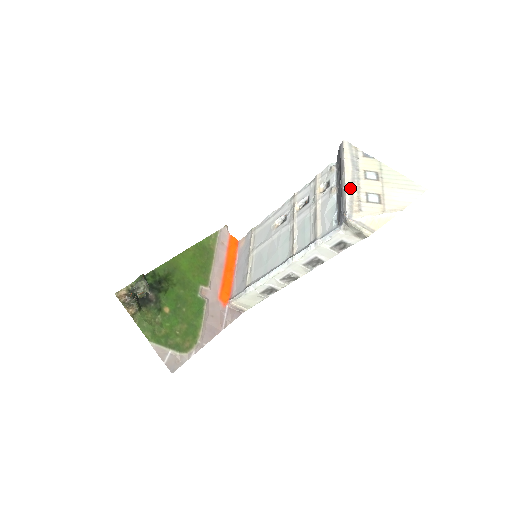
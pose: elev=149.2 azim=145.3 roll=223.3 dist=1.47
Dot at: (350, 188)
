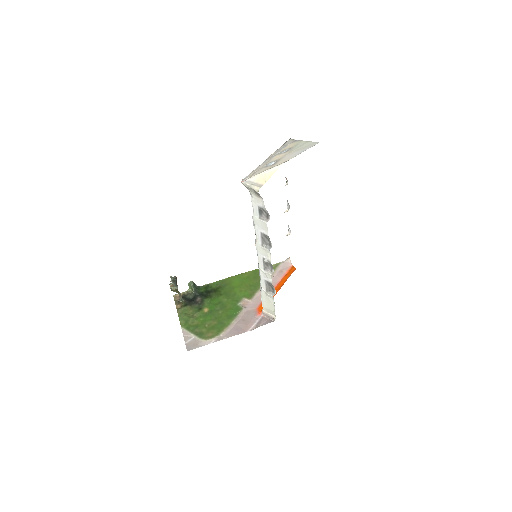
Dot at: (261, 164)
